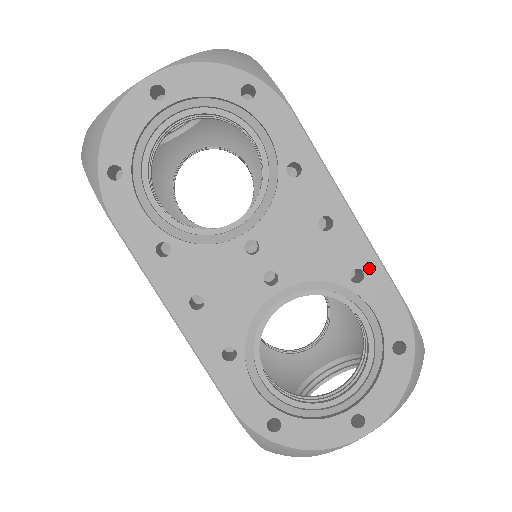
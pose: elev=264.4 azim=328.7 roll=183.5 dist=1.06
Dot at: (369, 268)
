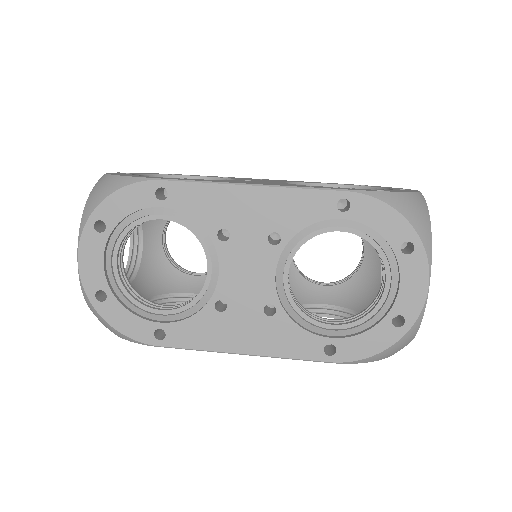
Dot at: occluded
